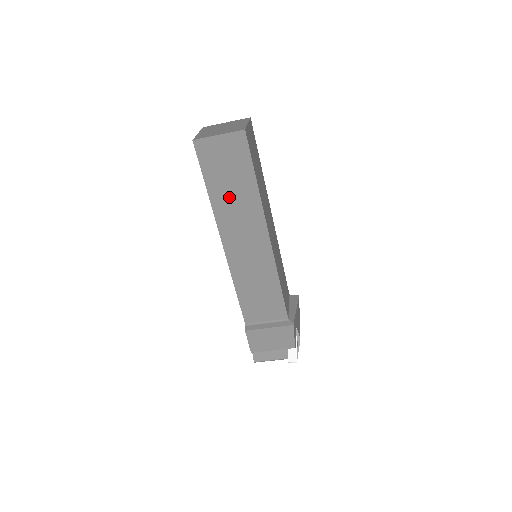
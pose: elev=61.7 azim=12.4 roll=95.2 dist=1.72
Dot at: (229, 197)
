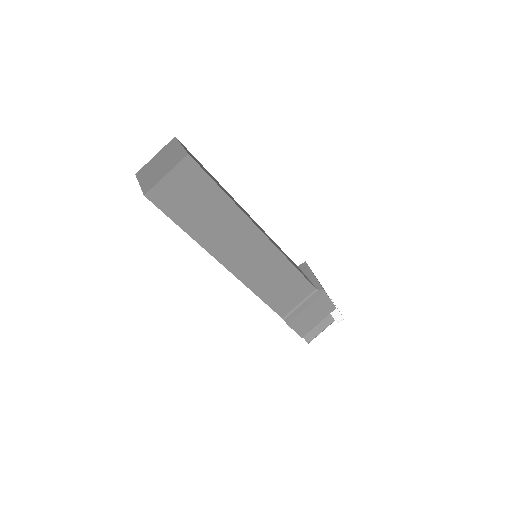
Dot at: (208, 224)
